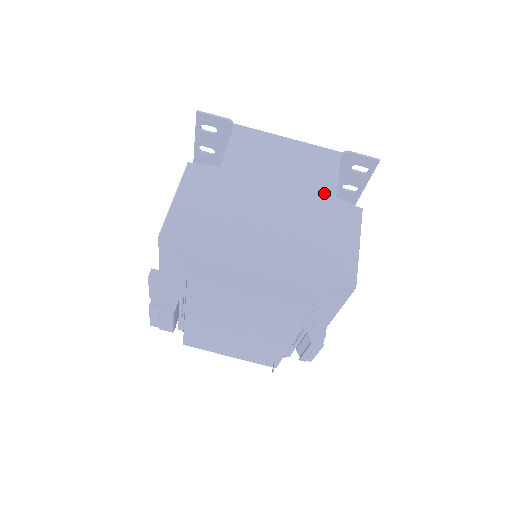
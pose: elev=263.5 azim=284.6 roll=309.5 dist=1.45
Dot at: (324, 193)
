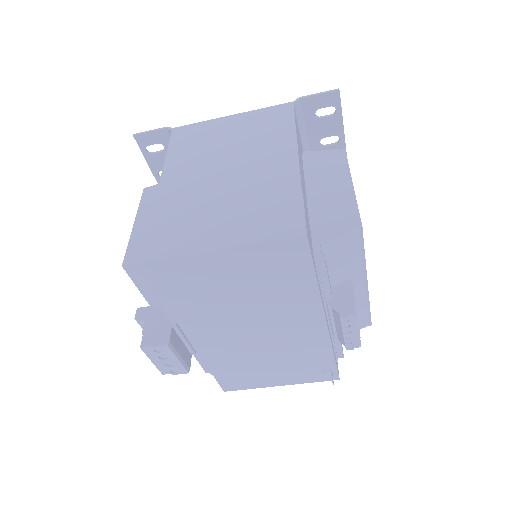
Dot at: (282, 143)
